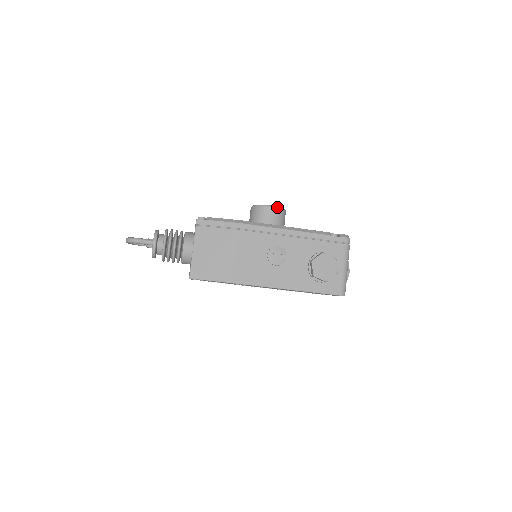
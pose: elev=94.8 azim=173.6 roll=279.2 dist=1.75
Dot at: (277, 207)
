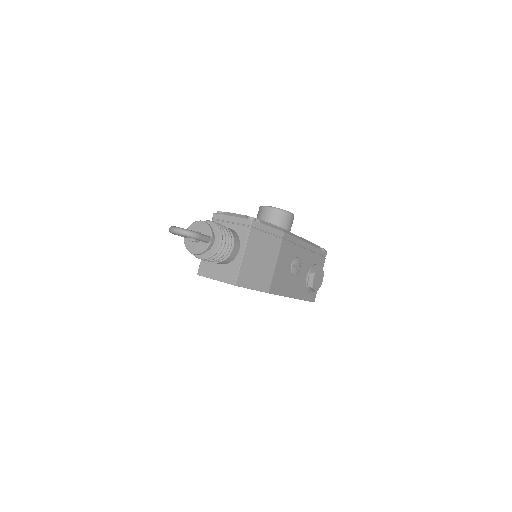
Dot at: occluded
